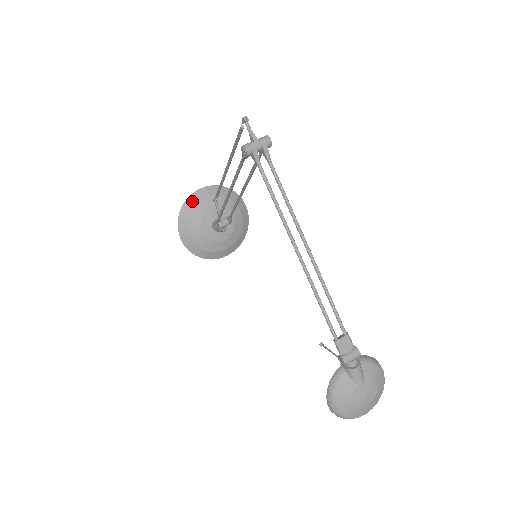
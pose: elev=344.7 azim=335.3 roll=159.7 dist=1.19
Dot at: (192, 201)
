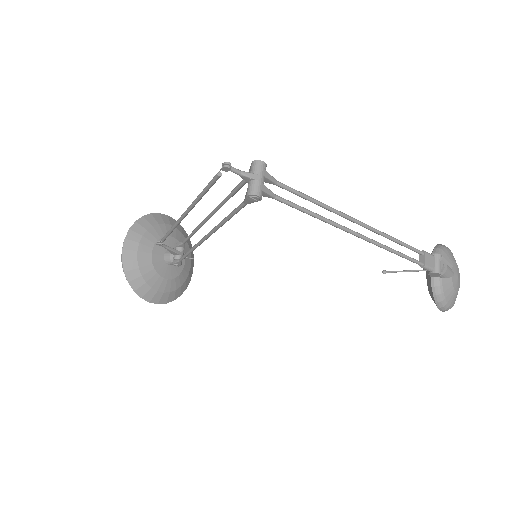
Dot at: (130, 263)
